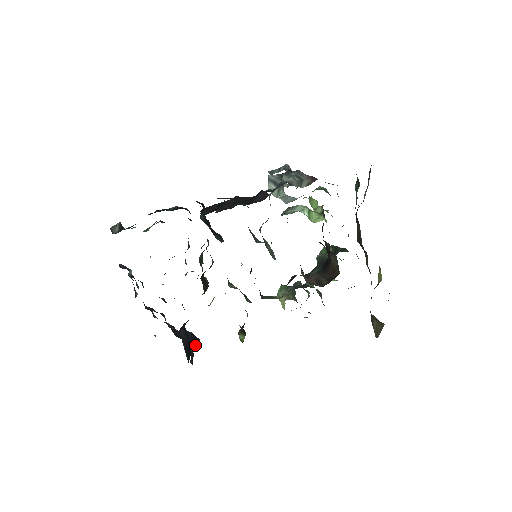
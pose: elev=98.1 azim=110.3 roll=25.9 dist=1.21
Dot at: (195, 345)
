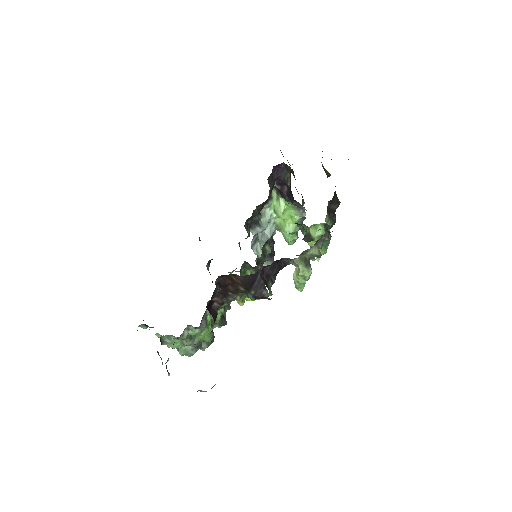
Dot at: occluded
